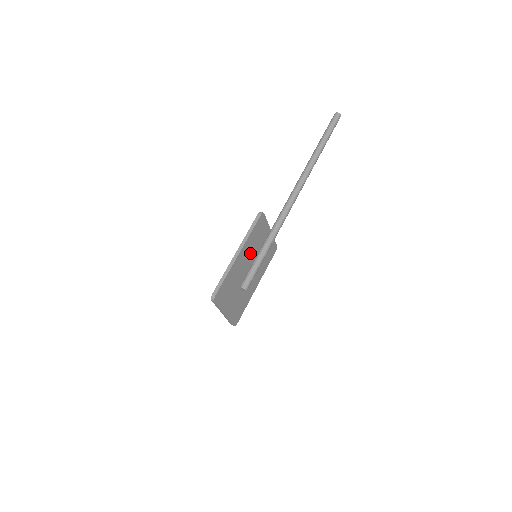
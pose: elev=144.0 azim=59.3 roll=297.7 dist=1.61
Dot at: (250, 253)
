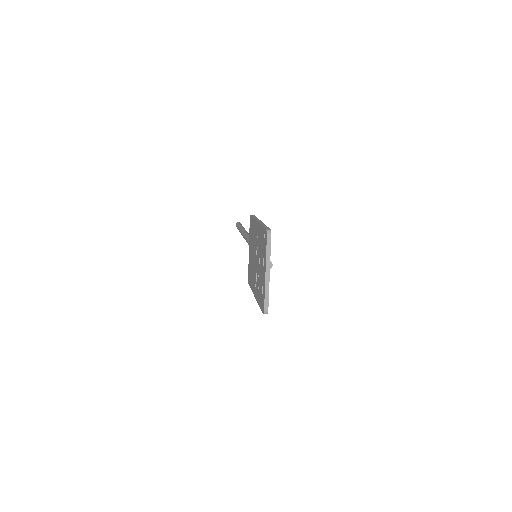
Dot at: occluded
